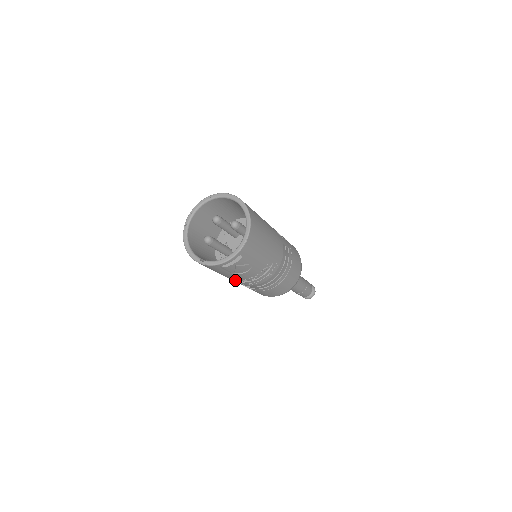
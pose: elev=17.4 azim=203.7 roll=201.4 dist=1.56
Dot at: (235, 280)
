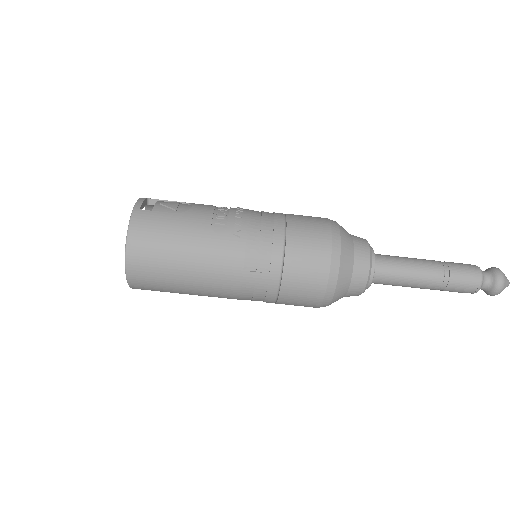
Dot at: (221, 235)
